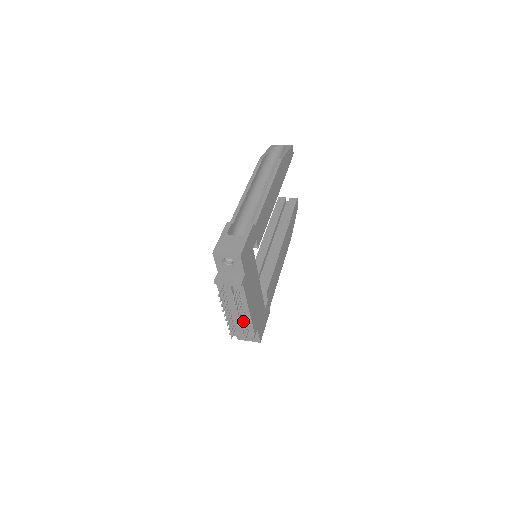
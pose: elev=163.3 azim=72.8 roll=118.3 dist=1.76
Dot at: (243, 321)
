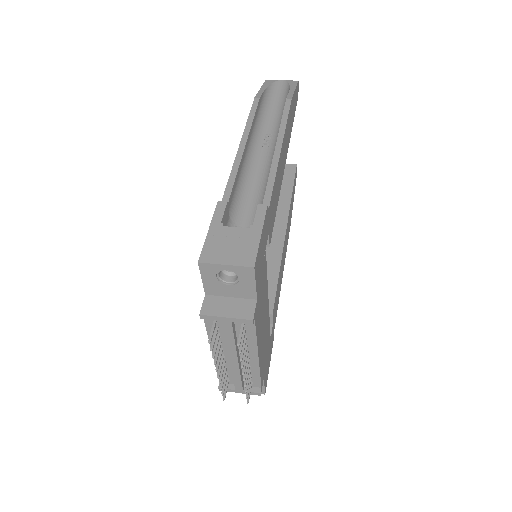
Dot at: (247, 374)
